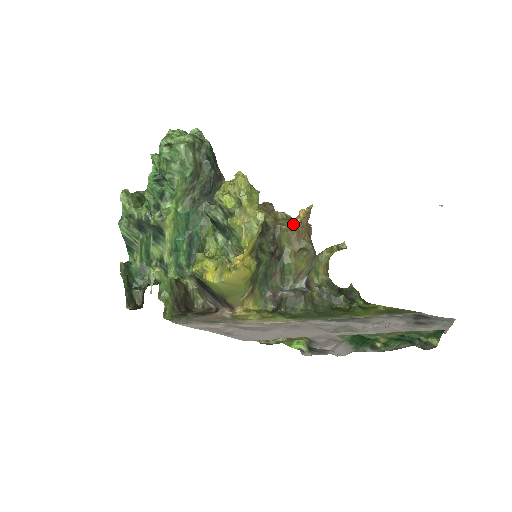
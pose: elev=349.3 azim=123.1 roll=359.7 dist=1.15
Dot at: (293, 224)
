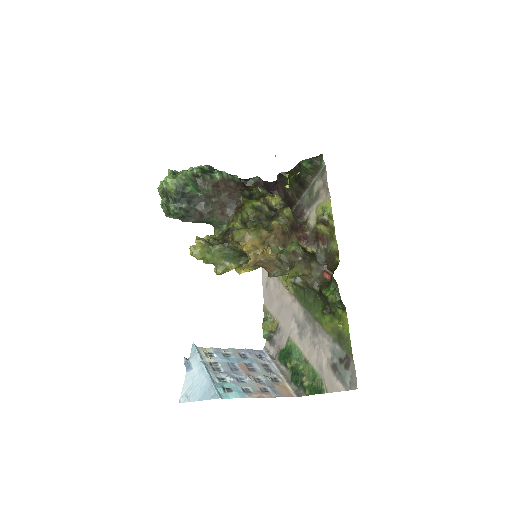
Dot at: occluded
